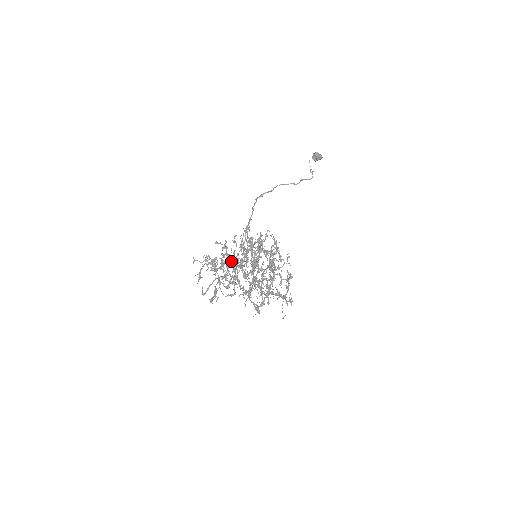
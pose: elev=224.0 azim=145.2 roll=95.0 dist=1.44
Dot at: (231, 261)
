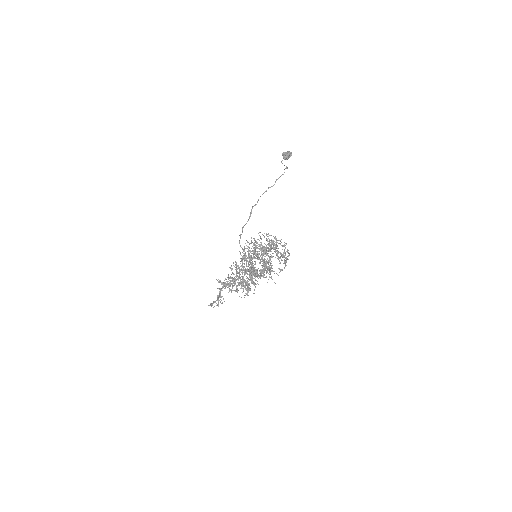
Dot at: occluded
